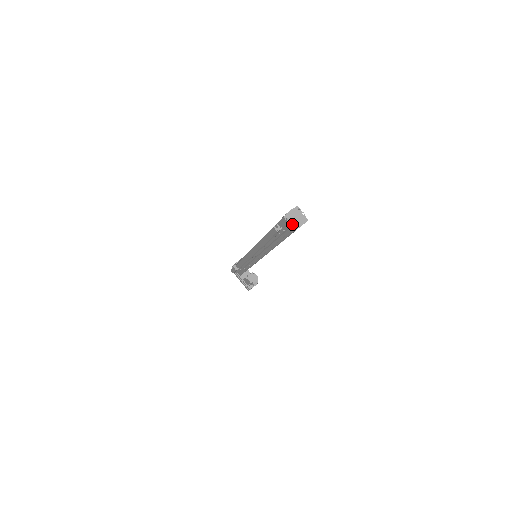
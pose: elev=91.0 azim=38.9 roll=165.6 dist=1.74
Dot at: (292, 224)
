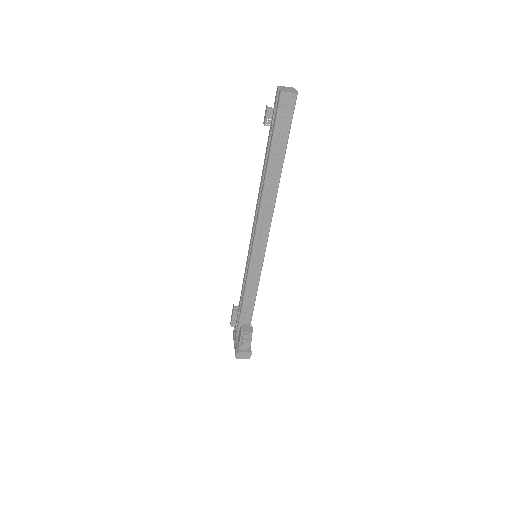
Dot at: (281, 89)
